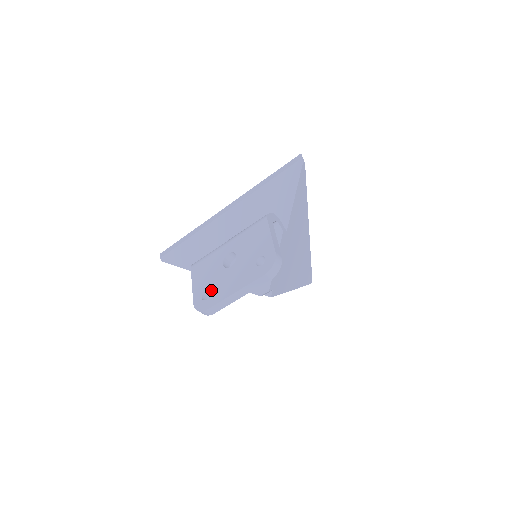
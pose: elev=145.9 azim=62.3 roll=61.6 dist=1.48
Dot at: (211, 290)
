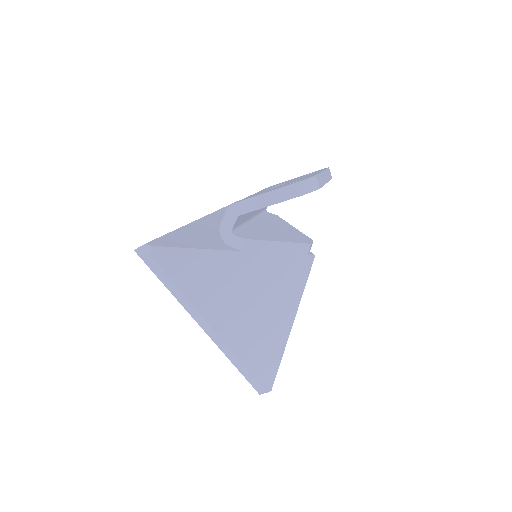
Dot at: (295, 181)
